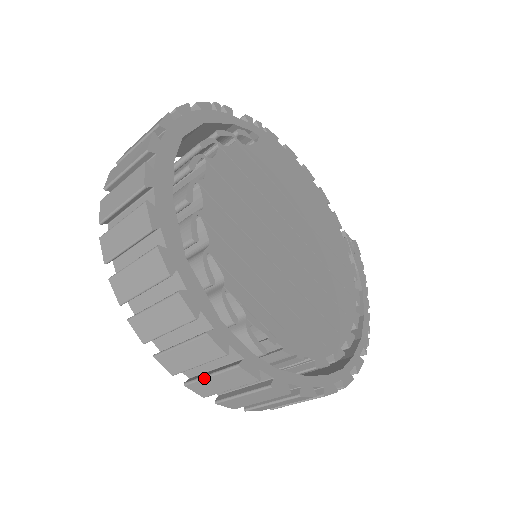
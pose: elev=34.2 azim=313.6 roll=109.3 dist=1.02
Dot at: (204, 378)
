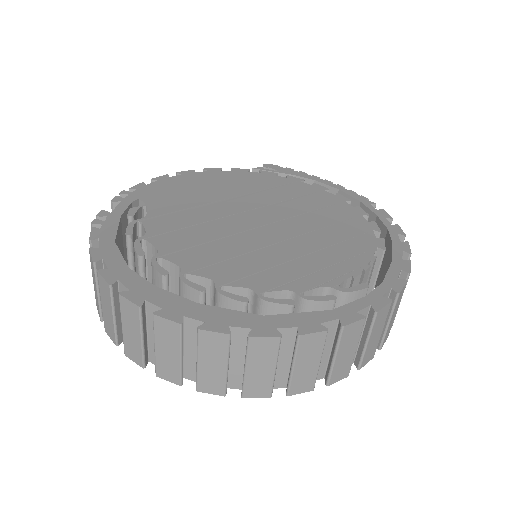
Dot at: (366, 349)
